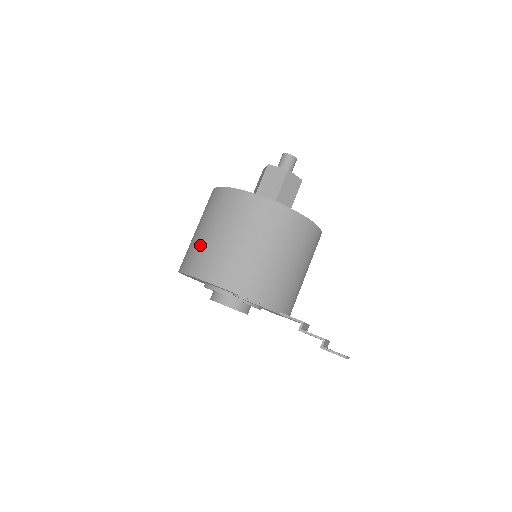
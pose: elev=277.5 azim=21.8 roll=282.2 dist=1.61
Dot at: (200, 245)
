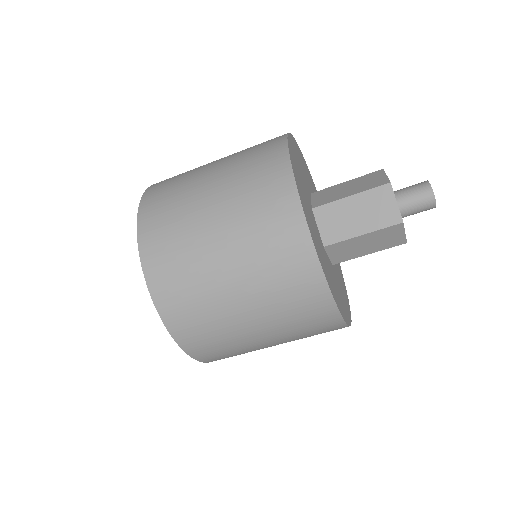
Dot at: (218, 317)
